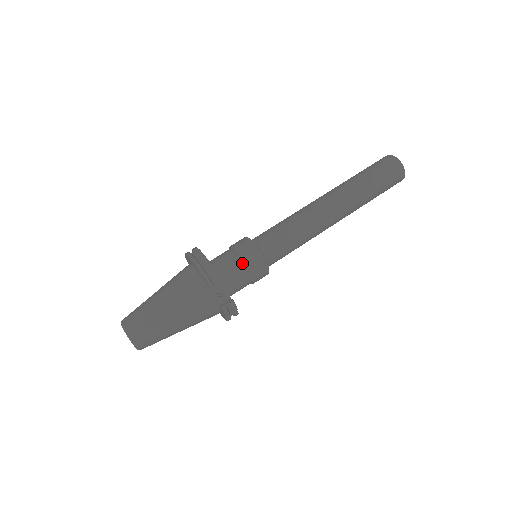
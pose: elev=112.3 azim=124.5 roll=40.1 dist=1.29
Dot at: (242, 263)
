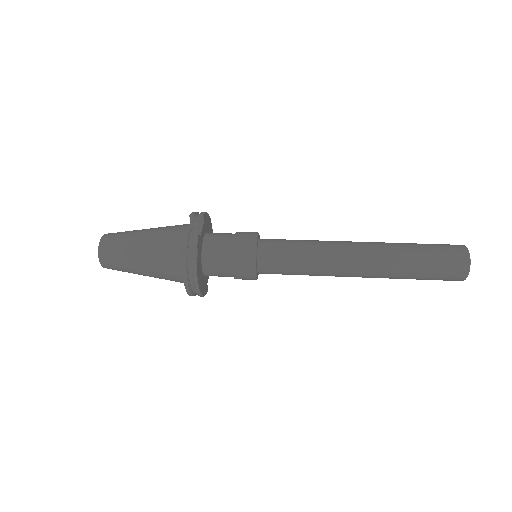
Dot at: (235, 234)
